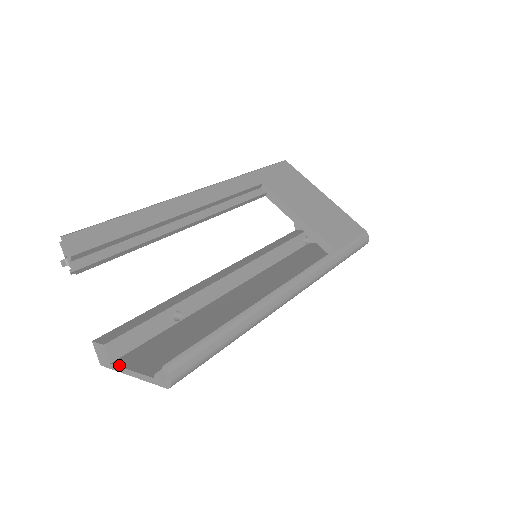
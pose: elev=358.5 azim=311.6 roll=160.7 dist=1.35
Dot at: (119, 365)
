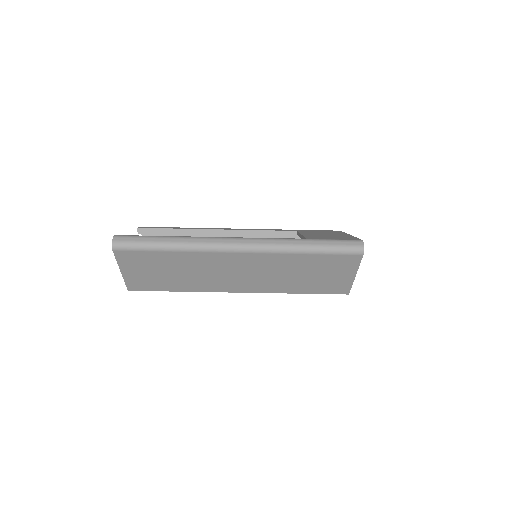
Dot at: occluded
